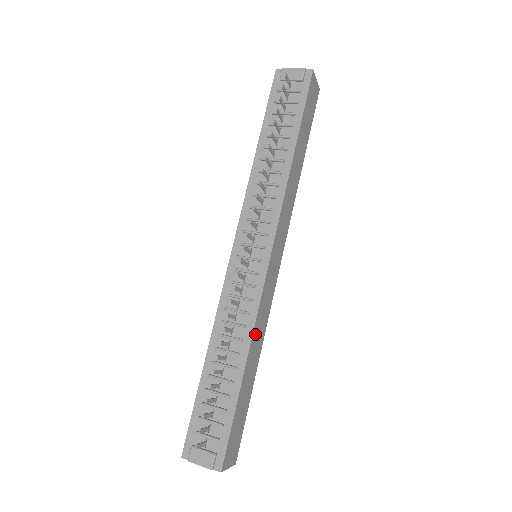
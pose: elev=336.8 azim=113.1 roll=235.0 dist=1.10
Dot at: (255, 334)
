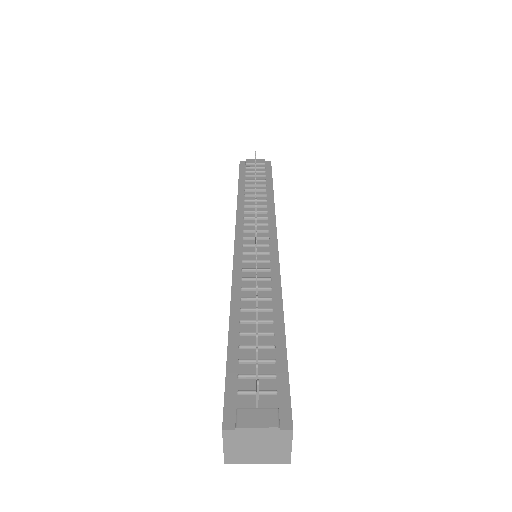
Dot at: occluded
